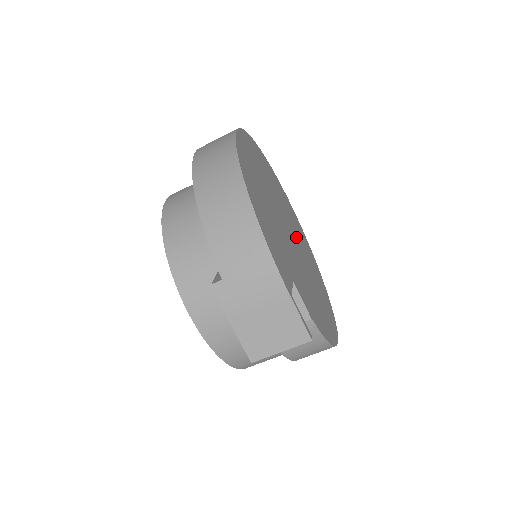
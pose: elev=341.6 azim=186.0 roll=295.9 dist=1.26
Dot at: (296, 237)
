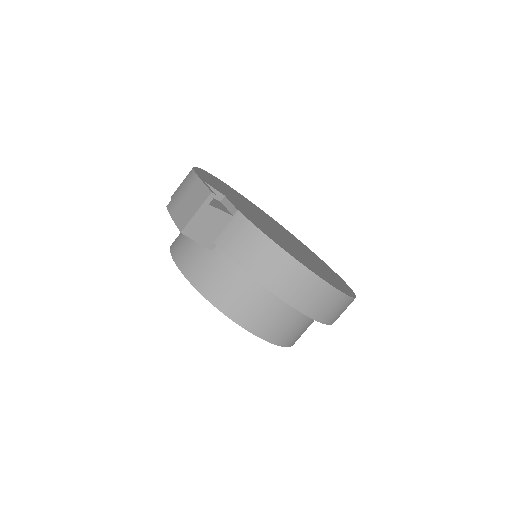
Dot at: (298, 247)
